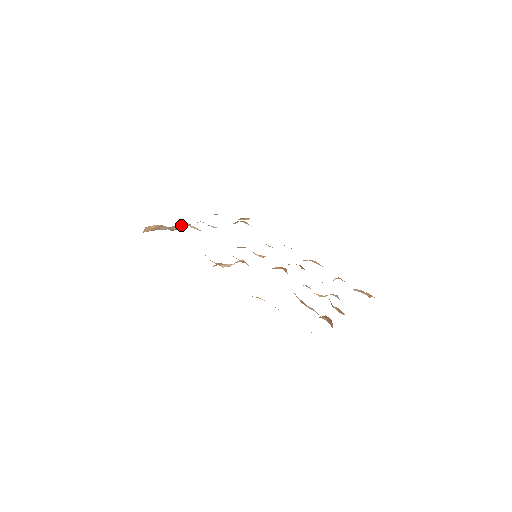
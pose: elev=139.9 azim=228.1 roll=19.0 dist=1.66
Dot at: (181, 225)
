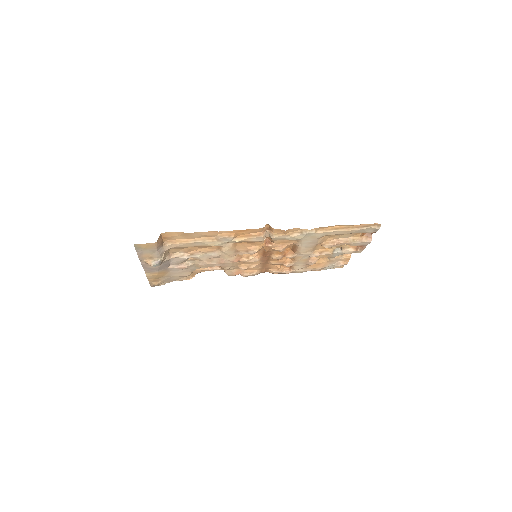
Dot at: (166, 257)
